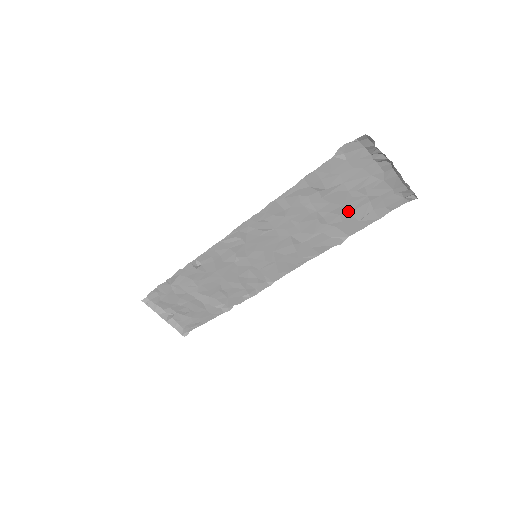
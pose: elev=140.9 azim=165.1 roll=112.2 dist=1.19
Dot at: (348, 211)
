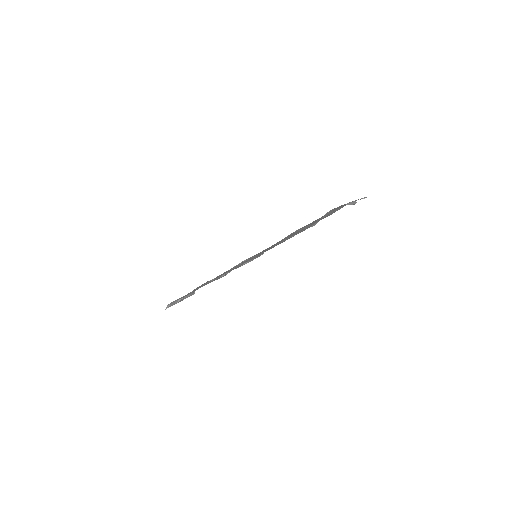
Dot at: (323, 218)
